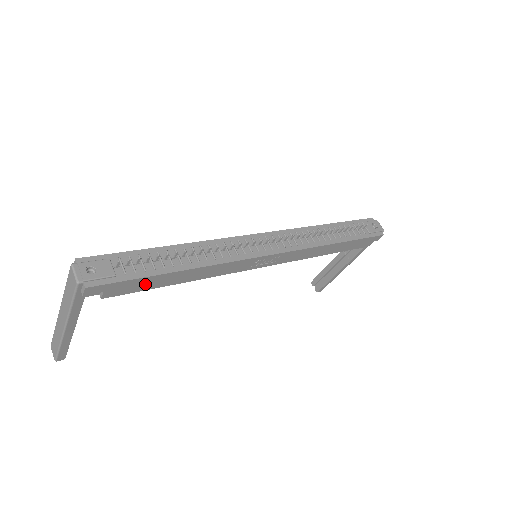
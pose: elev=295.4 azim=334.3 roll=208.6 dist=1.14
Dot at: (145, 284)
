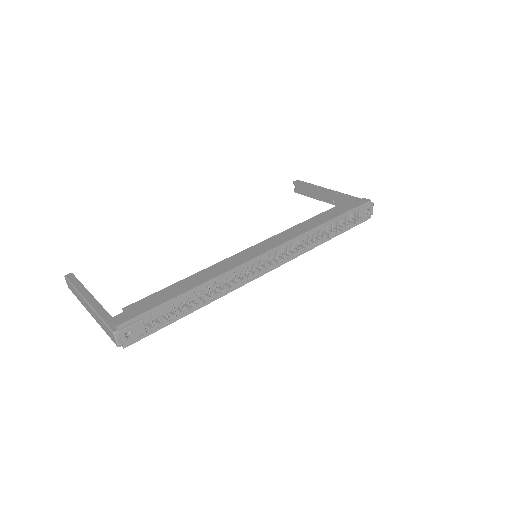
Dot at: occluded
